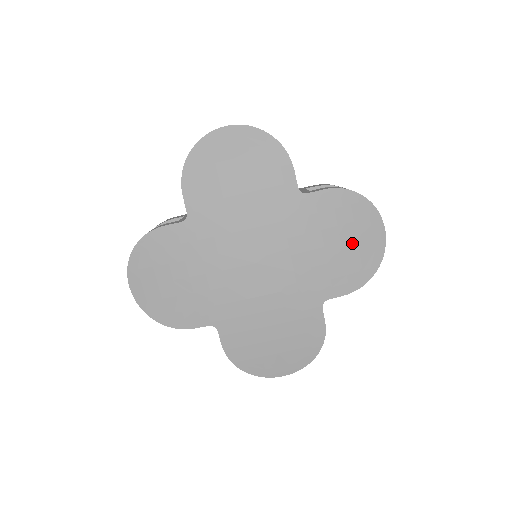
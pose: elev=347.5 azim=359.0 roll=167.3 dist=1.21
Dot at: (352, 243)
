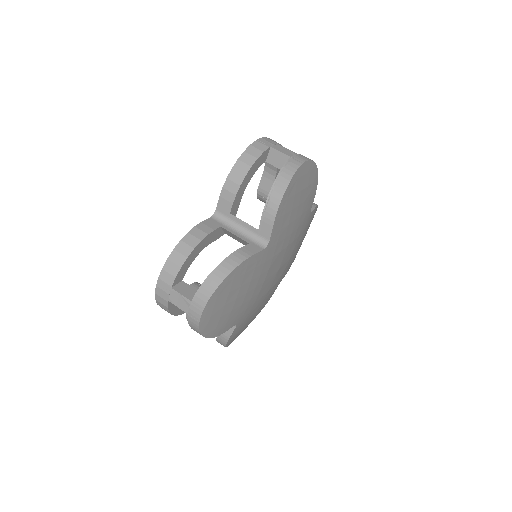
Dot at: (302, 195)
